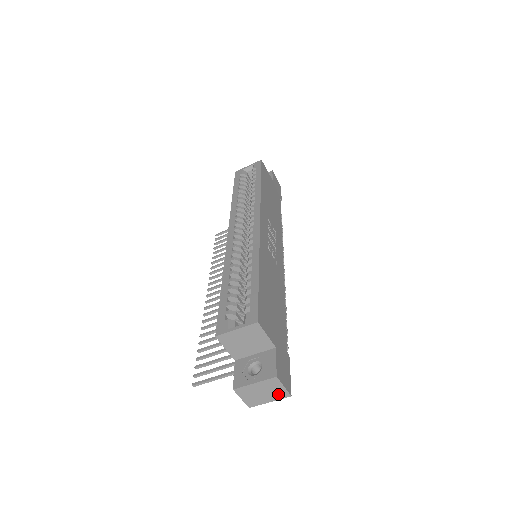
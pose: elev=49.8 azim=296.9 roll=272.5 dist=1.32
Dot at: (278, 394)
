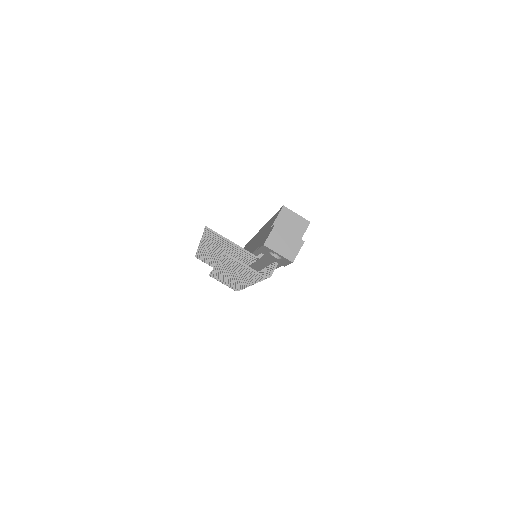
Dot at: (289, 253)
